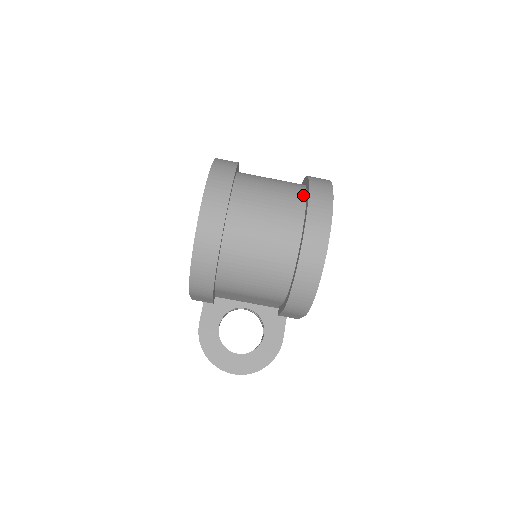
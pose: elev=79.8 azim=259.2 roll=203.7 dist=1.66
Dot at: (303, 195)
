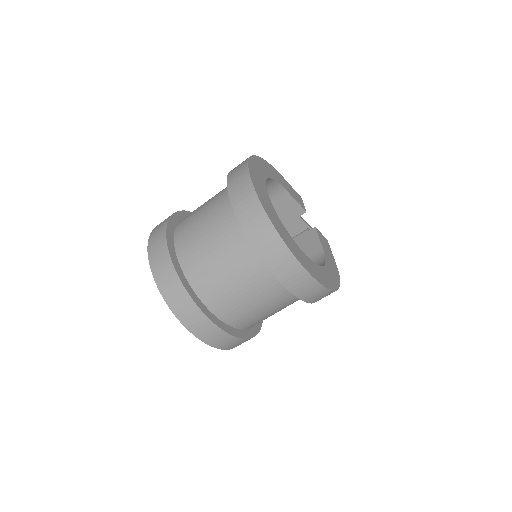
Dot at: (258, 256)
